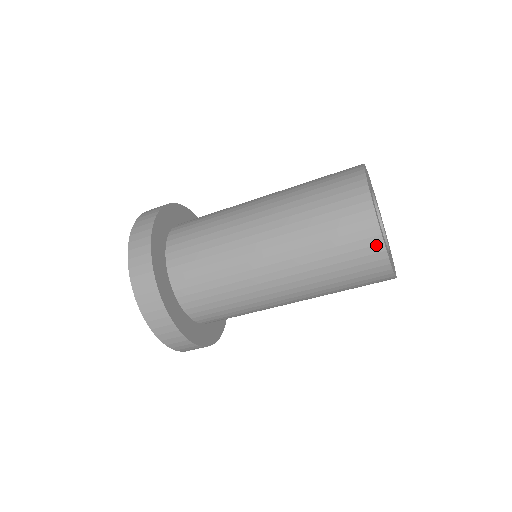
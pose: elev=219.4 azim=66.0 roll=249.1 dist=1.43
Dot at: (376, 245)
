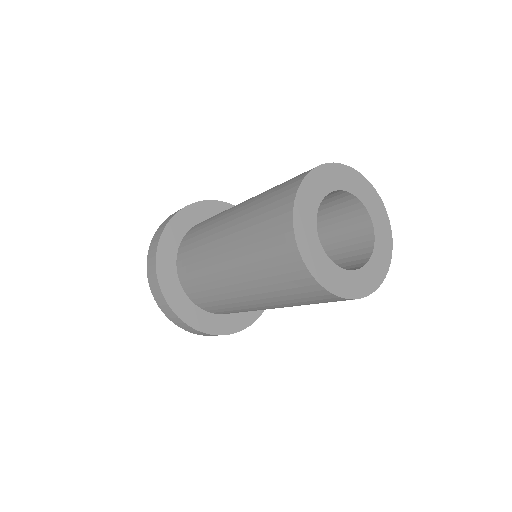
Dot at: (297, 261)
